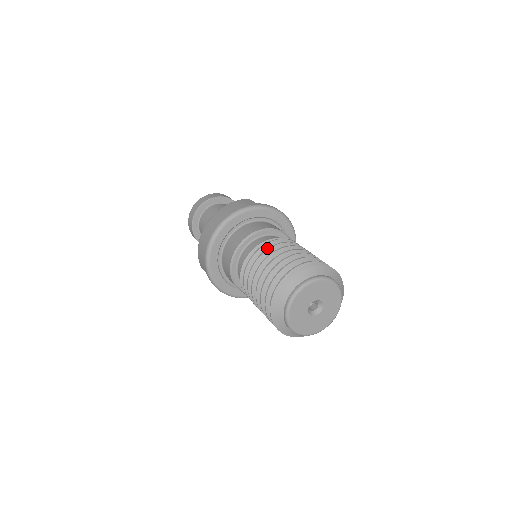
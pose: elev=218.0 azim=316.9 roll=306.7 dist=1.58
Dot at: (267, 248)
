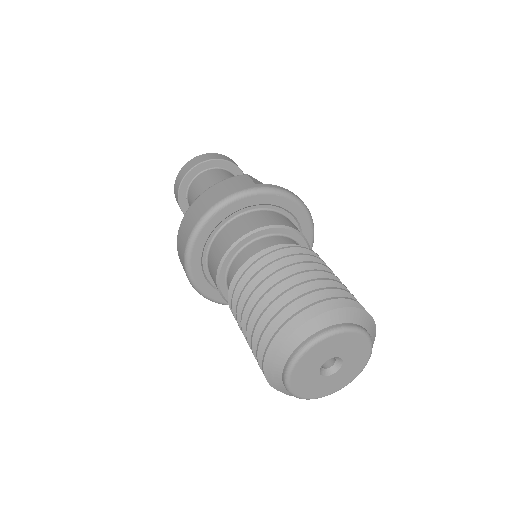
Dot at: occluded
